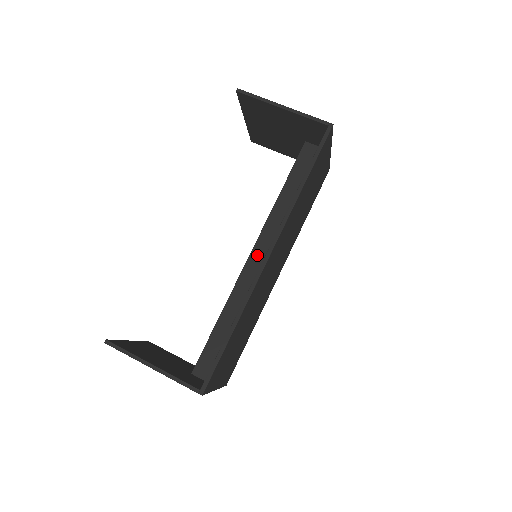
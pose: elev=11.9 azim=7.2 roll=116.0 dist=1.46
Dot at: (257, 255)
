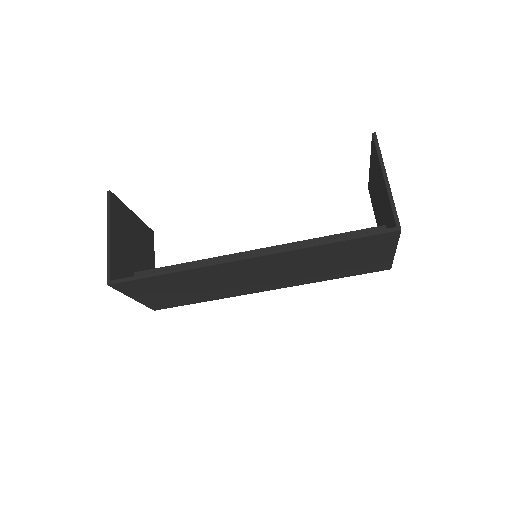
Dot at: occluded
